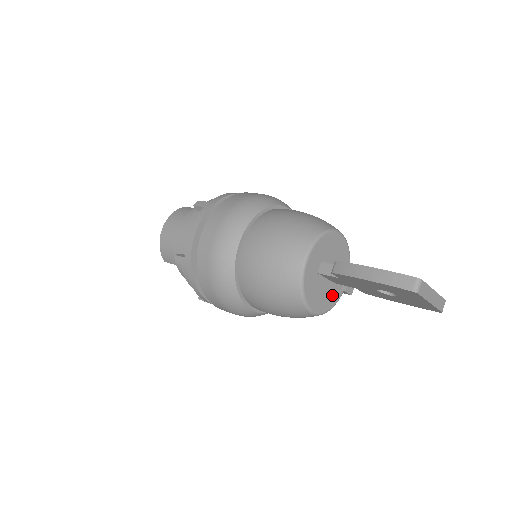
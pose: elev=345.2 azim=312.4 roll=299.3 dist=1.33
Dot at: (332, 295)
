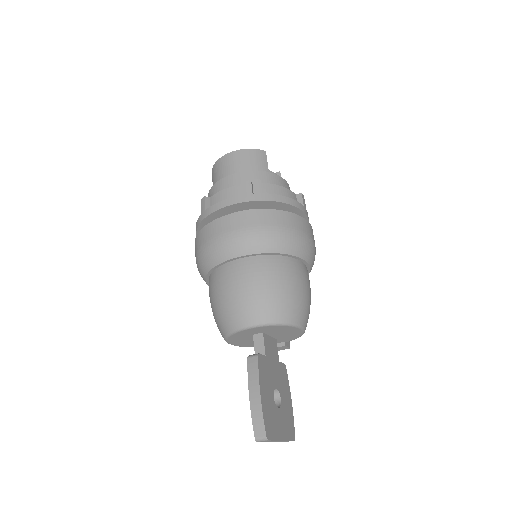
Dot at: occluded
